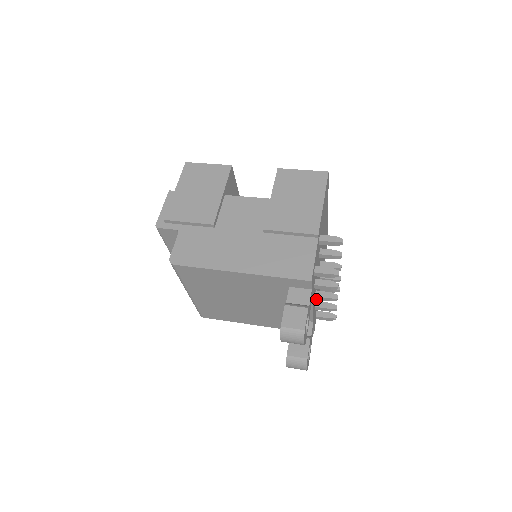
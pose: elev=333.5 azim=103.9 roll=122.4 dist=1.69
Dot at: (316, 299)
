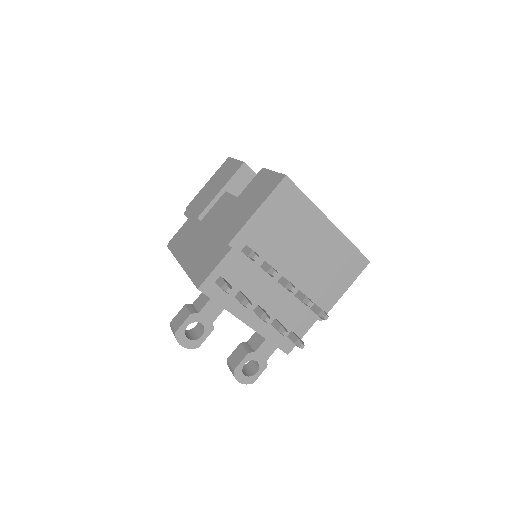
Dot at: occluded
